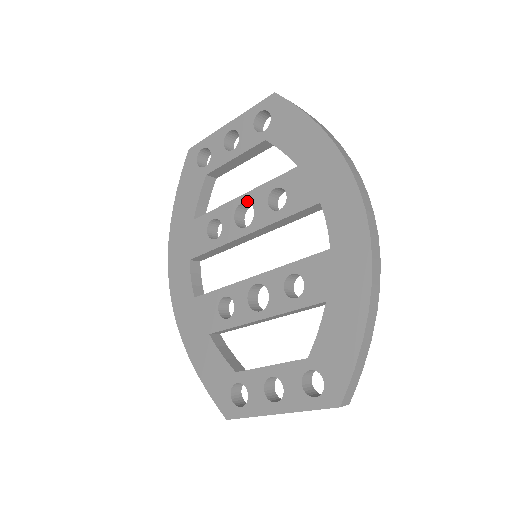
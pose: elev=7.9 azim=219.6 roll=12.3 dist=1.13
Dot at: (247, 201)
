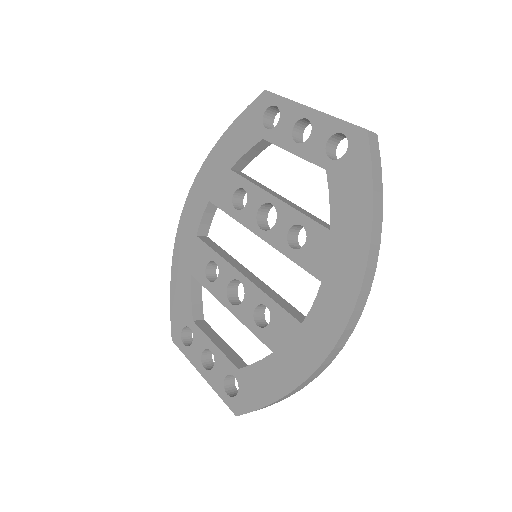
Dot at: (276, 208)
